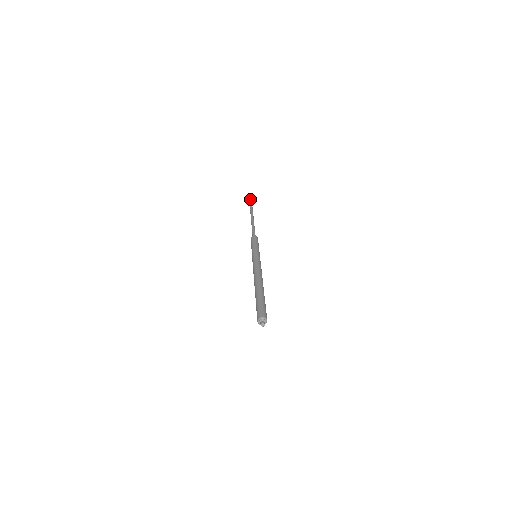
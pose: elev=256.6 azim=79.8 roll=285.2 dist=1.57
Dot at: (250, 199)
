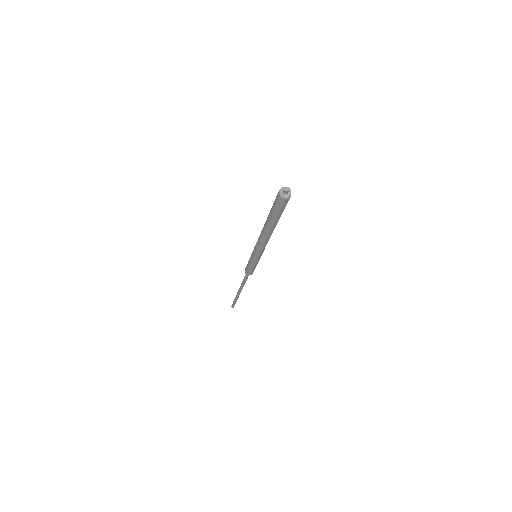
Dot at: occluded
